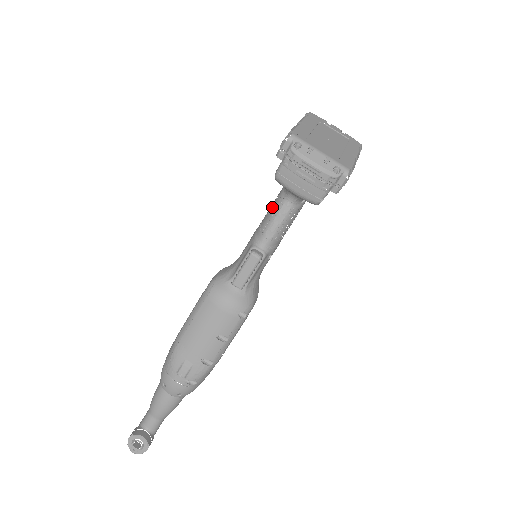
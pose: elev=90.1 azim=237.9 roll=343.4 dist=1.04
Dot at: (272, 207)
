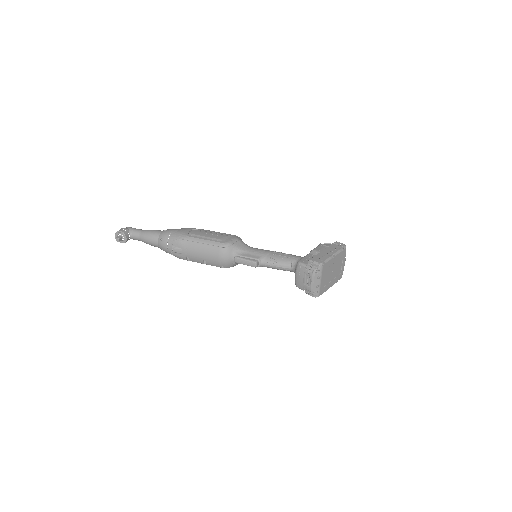
Dot at: (285, 259)
